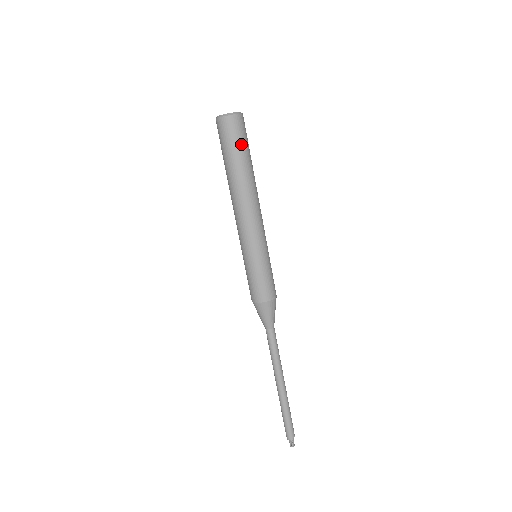
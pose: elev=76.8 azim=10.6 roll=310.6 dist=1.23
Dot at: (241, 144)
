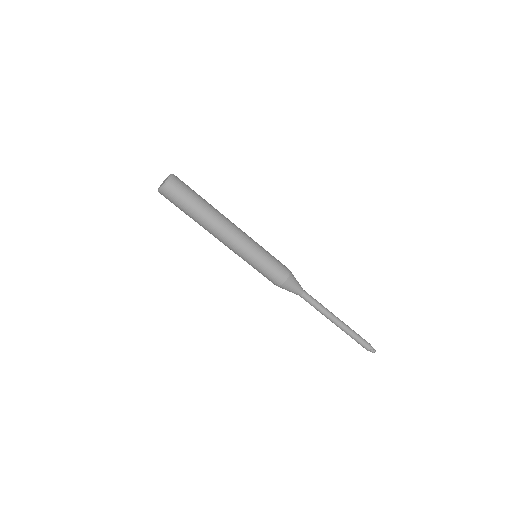
Dot at: (191, 192)
